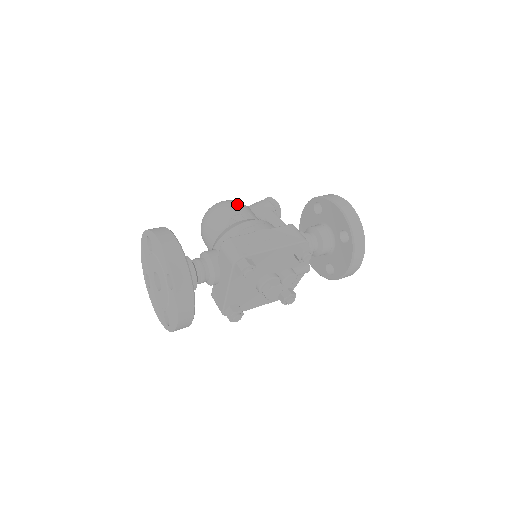
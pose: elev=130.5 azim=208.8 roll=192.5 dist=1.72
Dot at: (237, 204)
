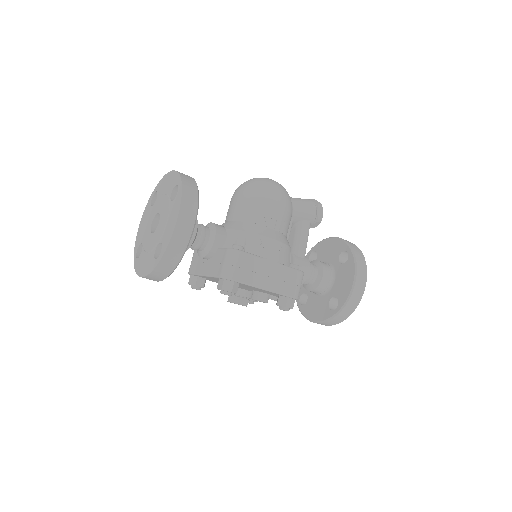
Dot at: (284, 205)
